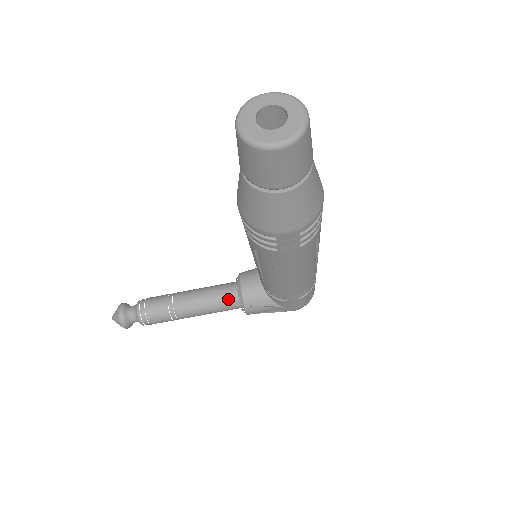
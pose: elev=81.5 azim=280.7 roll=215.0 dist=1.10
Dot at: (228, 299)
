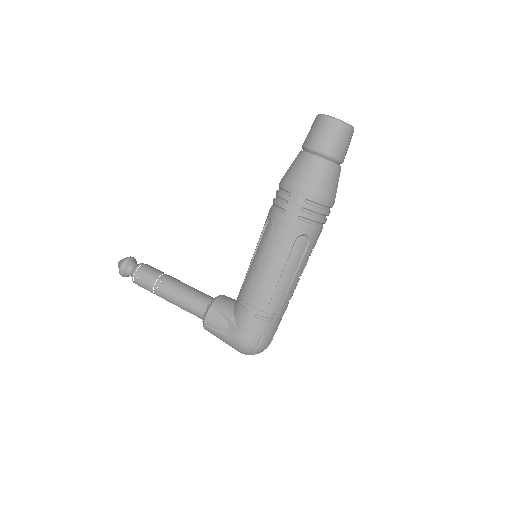
Dot at: (204, 298)
